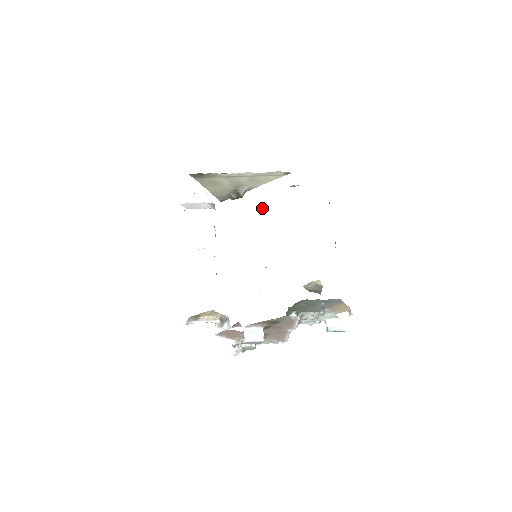
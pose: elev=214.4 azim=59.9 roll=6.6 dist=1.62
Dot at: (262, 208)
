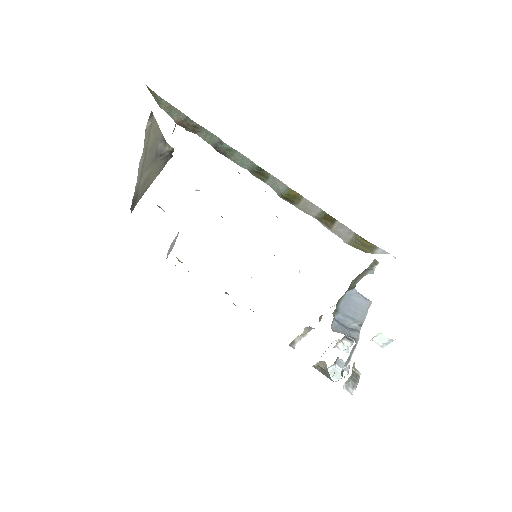
Dot at: occluded
